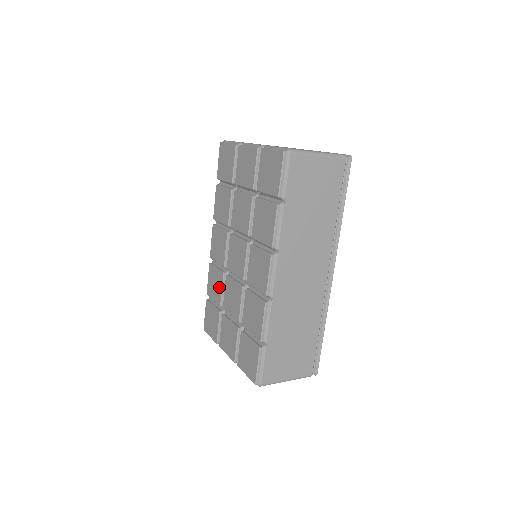
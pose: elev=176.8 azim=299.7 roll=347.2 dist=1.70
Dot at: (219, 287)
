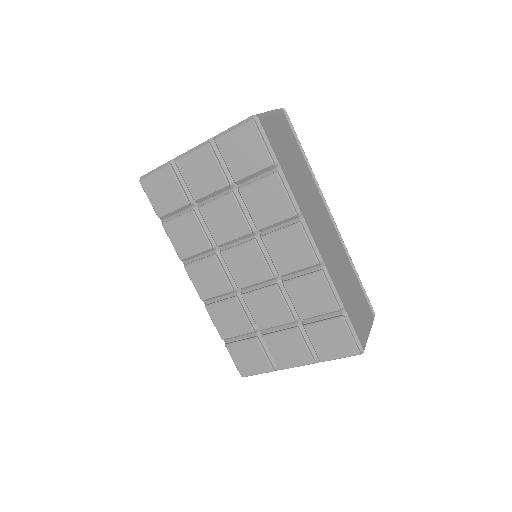
Dot at: (239, 315)
